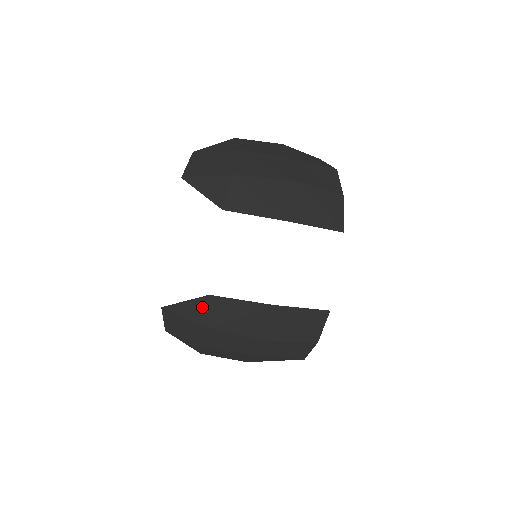
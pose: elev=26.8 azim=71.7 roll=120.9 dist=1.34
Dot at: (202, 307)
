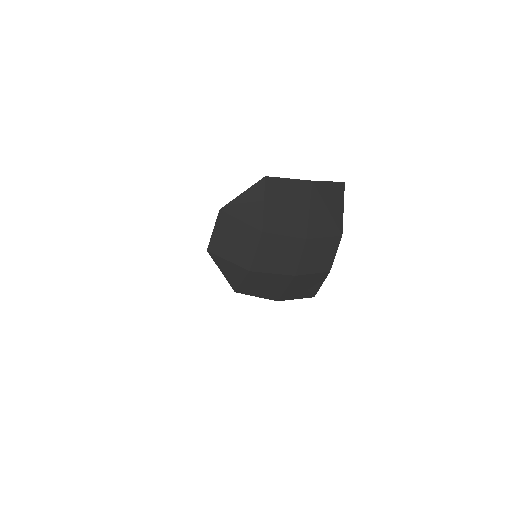
Dot at: occluded
